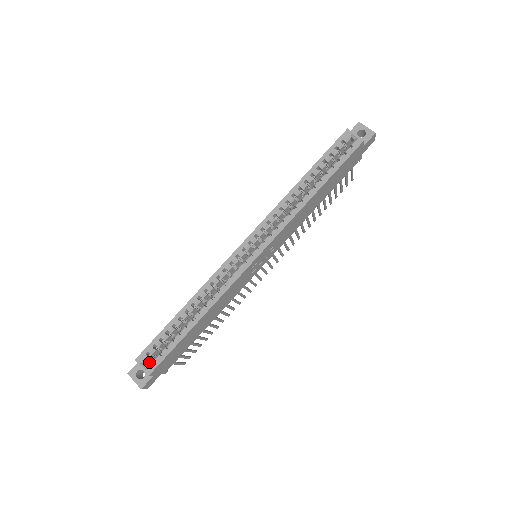
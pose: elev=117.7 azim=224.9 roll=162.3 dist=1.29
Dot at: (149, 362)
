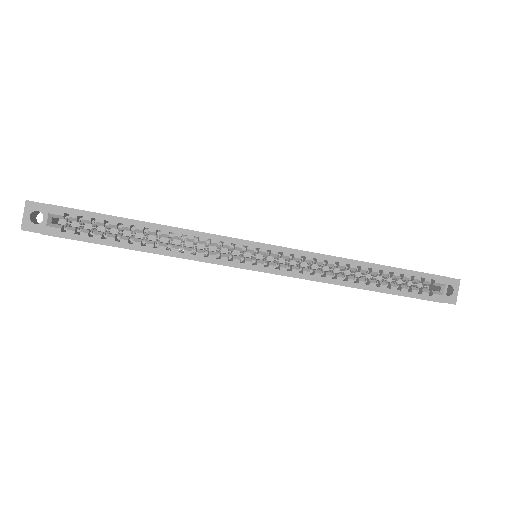
Dot at: occluded
